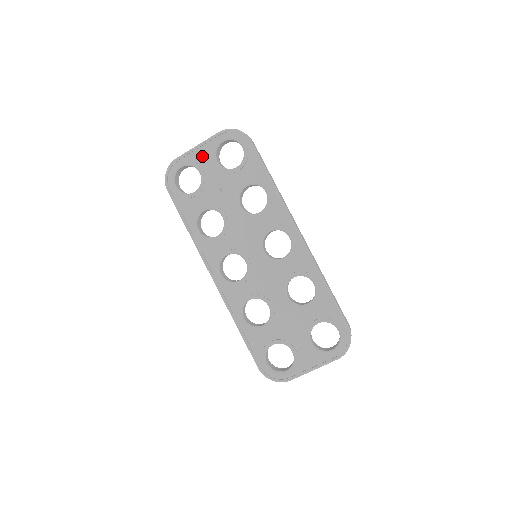
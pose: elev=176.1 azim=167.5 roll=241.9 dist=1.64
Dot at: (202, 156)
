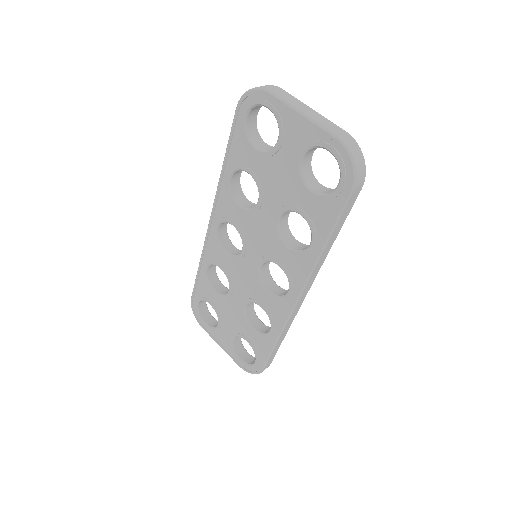
Dot at: (295, 130)
